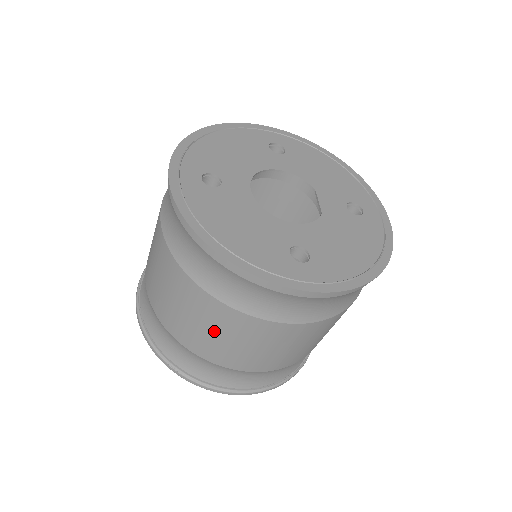
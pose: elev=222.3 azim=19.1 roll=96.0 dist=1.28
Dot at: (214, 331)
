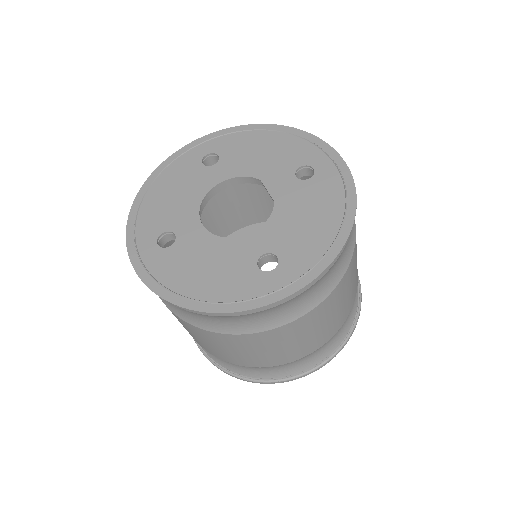
Dot at: (250, 351)
